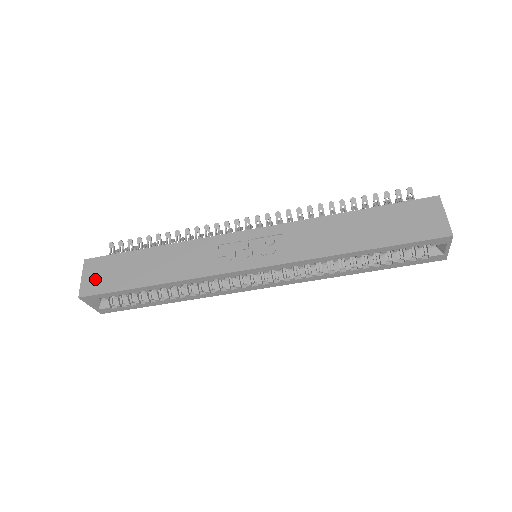
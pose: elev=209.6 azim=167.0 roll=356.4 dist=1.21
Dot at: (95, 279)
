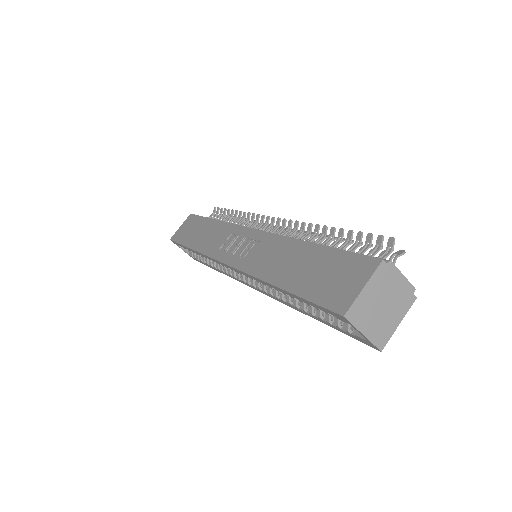
Dot at: (182, 230)
